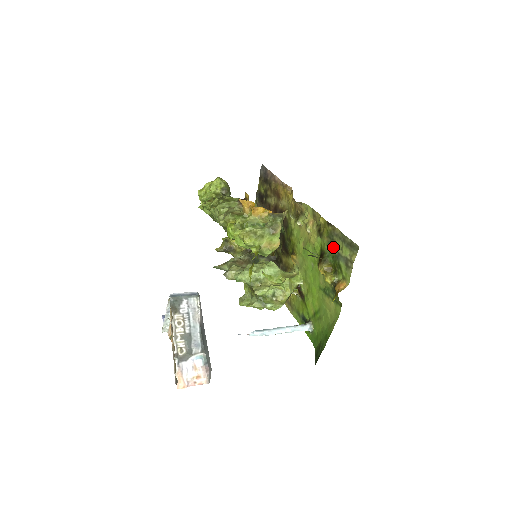
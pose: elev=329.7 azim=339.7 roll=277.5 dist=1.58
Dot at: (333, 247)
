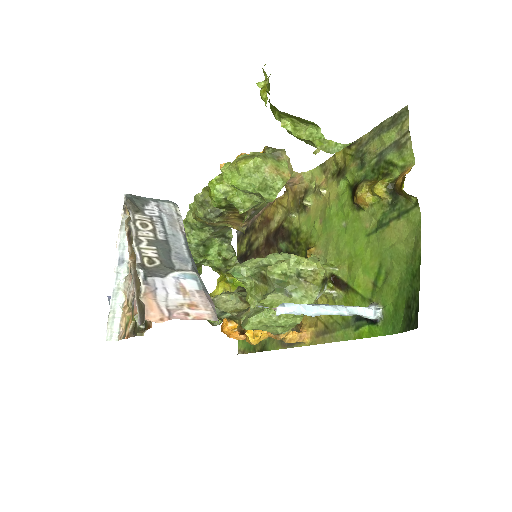
Dot at: (367, 160)
